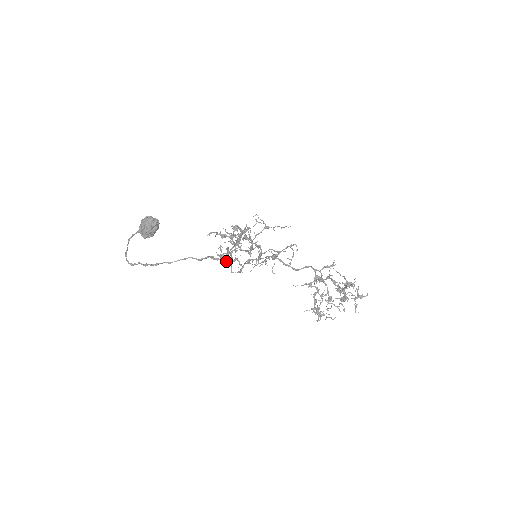
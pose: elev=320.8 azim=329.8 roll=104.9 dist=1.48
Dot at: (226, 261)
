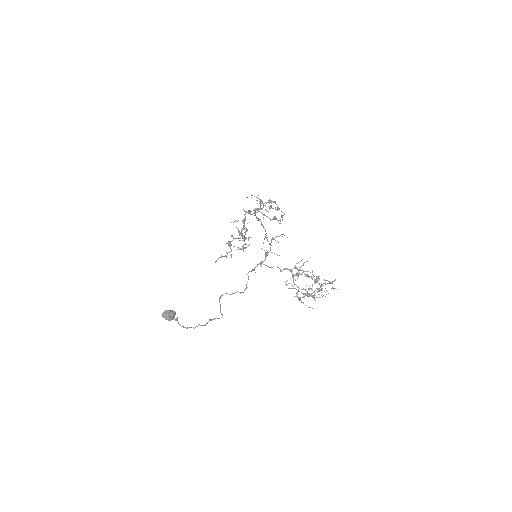
Dot at: (219, 318)
